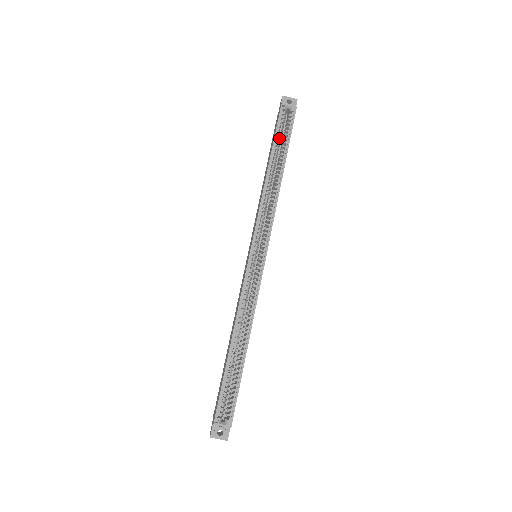
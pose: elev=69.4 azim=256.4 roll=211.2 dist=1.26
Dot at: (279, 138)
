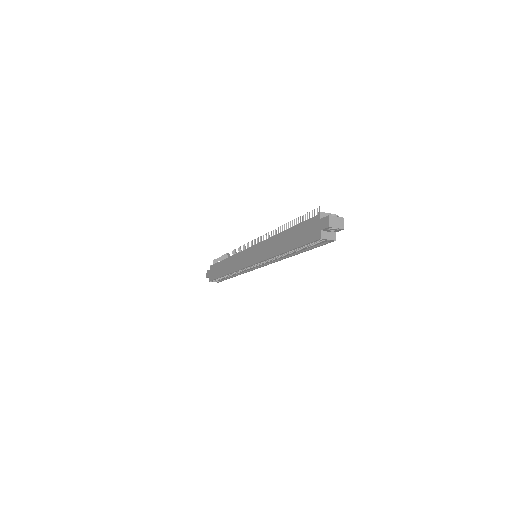
Dot at: occluded
